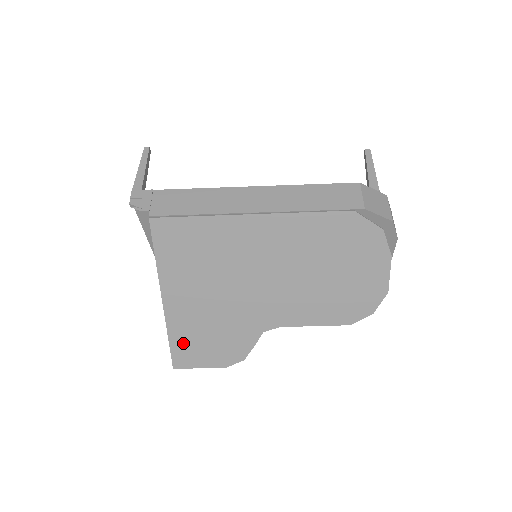
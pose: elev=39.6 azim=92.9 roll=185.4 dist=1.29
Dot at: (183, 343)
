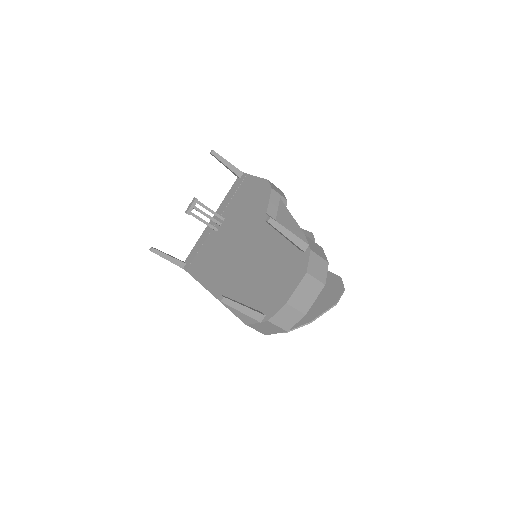
Dot at: occluded
